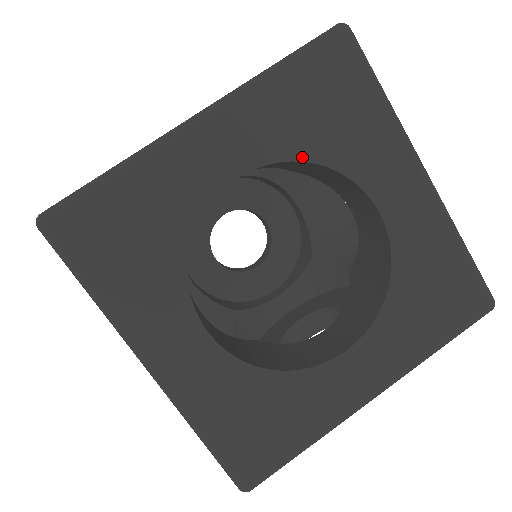
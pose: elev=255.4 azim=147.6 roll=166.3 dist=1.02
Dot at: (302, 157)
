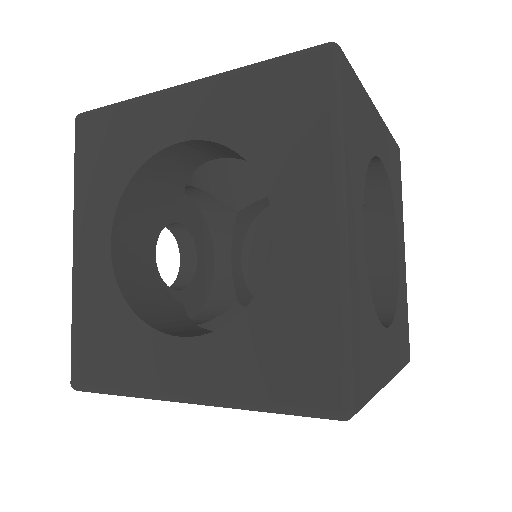
Dot at: (236, 147)
